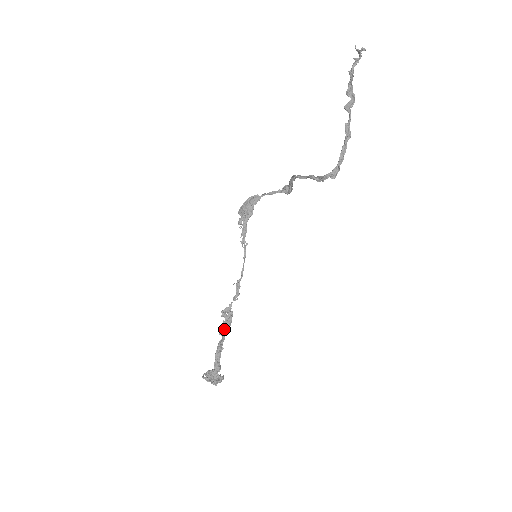
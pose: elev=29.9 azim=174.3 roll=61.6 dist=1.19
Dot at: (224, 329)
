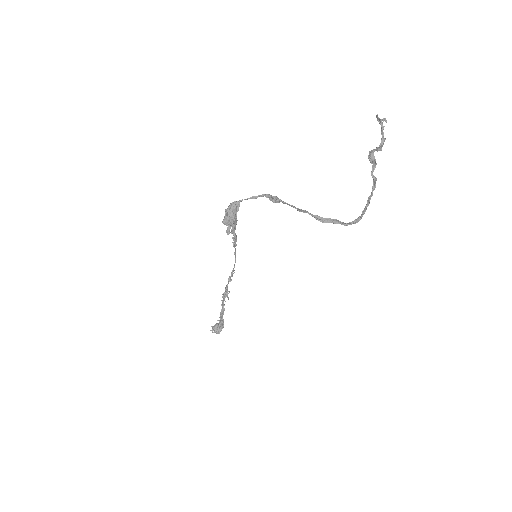
Dot at: occluded
